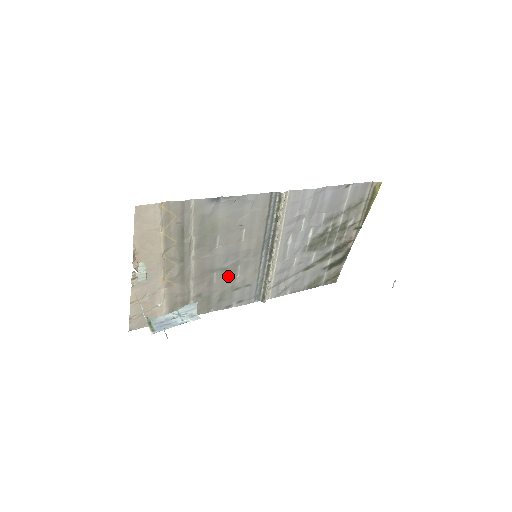
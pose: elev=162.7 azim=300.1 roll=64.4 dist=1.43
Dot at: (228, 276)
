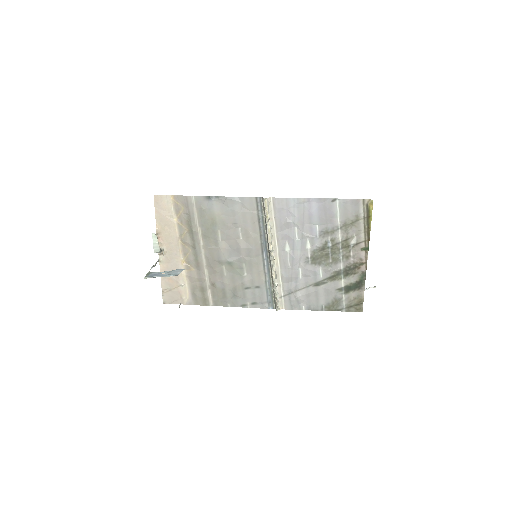
Dot at: (236, 272)
